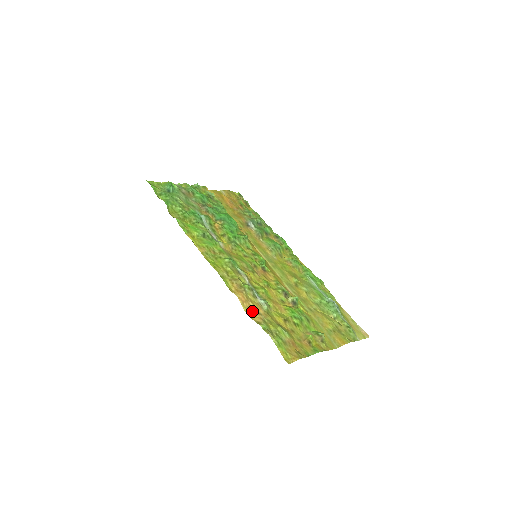
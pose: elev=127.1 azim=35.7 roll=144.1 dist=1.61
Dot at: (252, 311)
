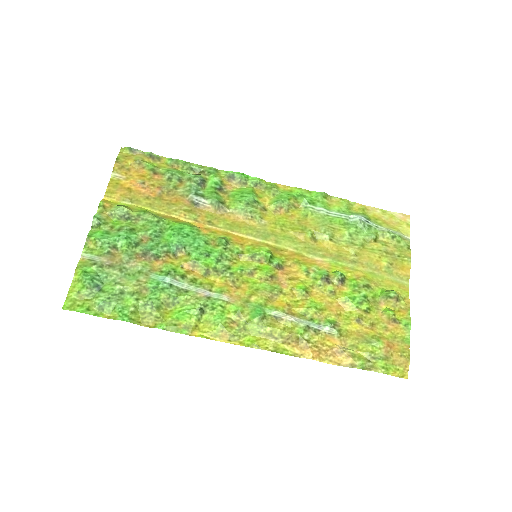
Dot at: (333, 356)
